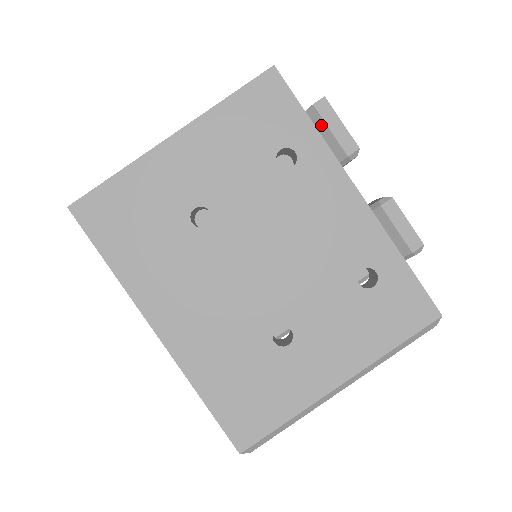
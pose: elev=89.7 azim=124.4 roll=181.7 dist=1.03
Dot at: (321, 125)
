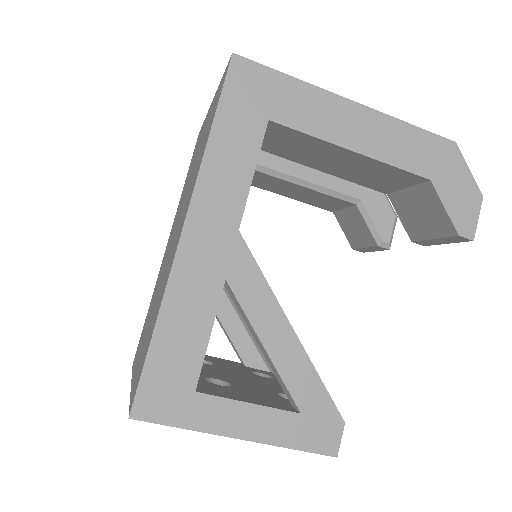
Dot at: (438, 233)
